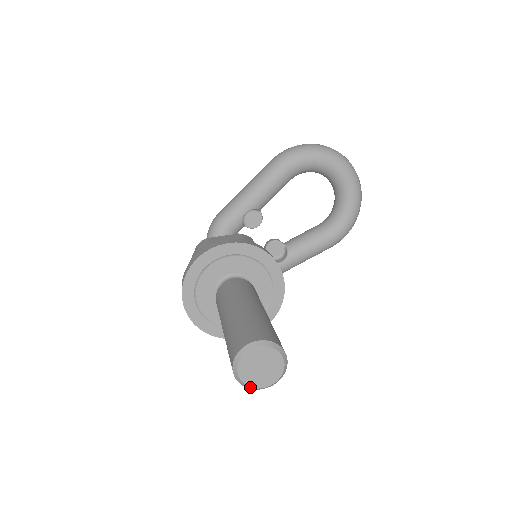
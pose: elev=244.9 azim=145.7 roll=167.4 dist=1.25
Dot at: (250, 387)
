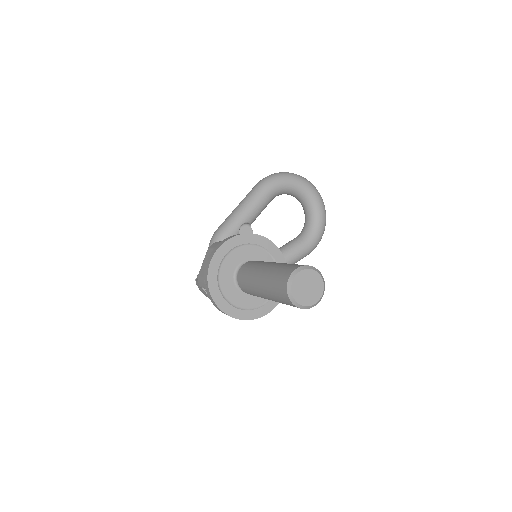
Dot at: (301, 305)
